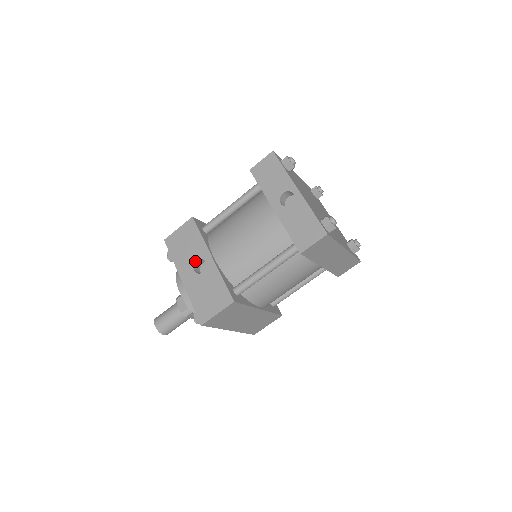
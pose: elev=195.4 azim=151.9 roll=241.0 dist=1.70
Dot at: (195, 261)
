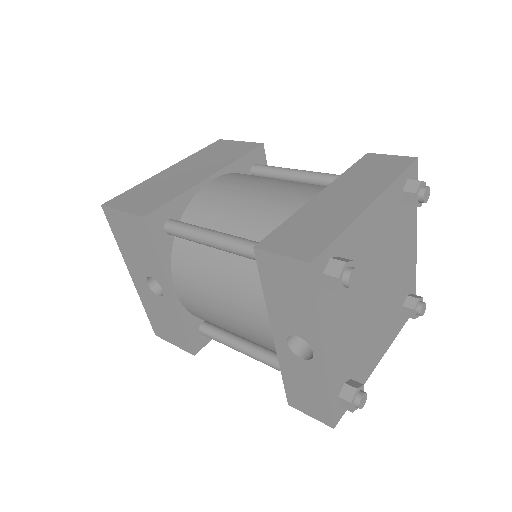
Dot at: (148, 276)
